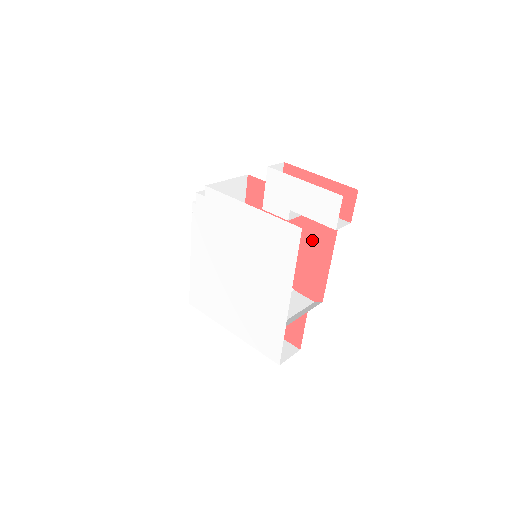
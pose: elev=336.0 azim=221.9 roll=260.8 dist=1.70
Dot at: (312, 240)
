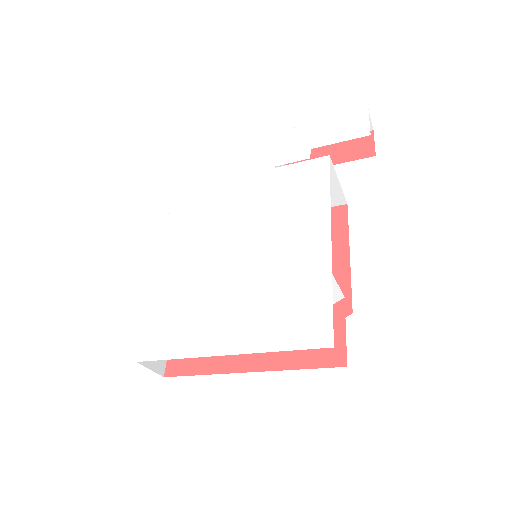
Dot at: occluded
